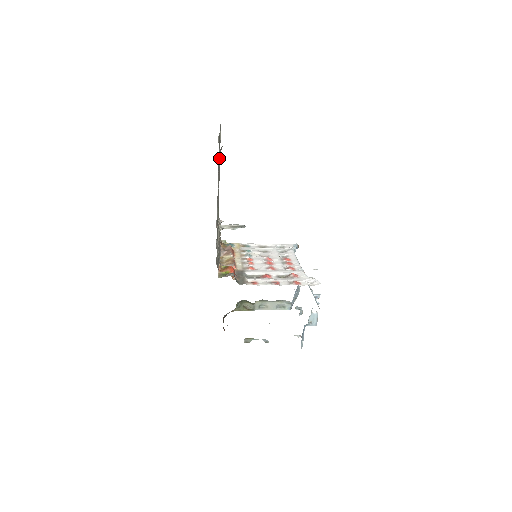
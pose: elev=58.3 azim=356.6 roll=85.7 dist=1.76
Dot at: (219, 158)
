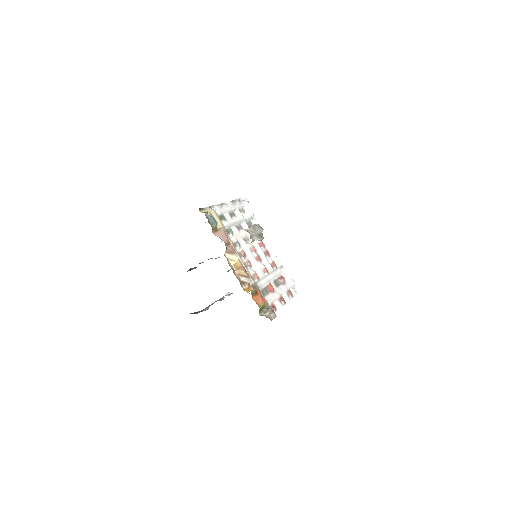
Dot at: occluded
